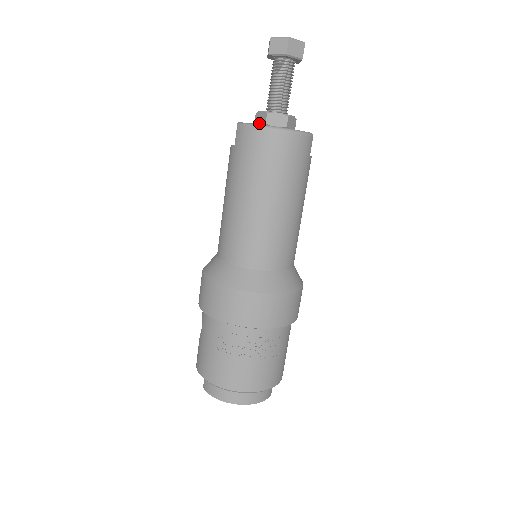
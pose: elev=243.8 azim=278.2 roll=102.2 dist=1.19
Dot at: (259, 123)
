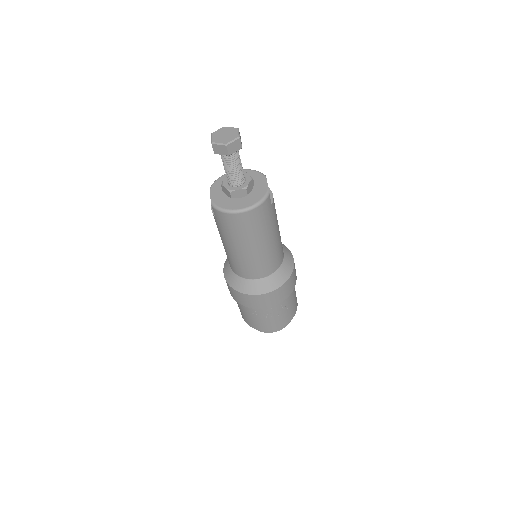
Dot at: (226, 194)
